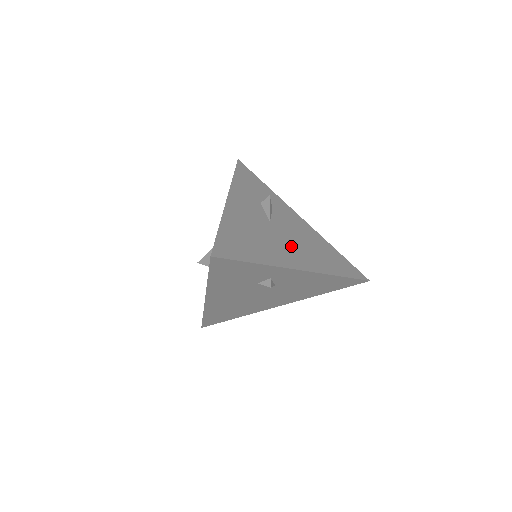
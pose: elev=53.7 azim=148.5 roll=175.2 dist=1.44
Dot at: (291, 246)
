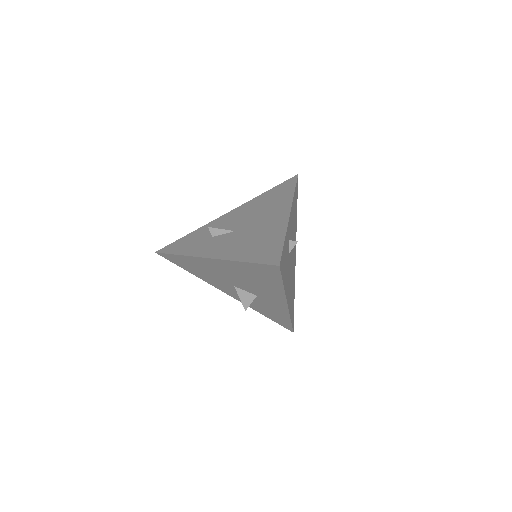
Dot at: (263, 219)
